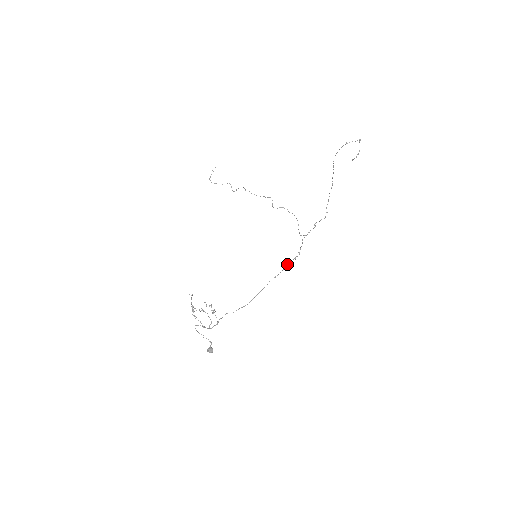
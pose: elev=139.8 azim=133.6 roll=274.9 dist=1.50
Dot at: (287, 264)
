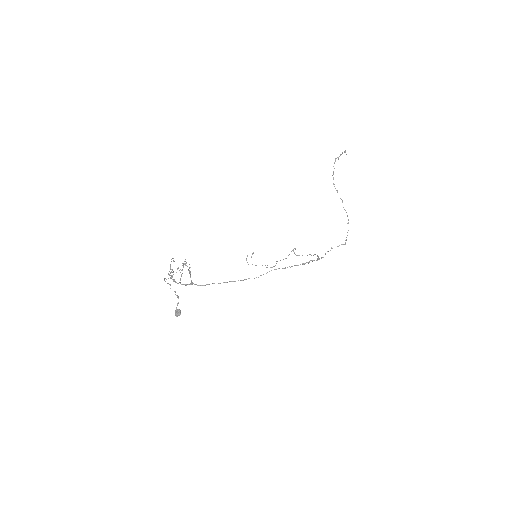
Dot at: (292, 266)
